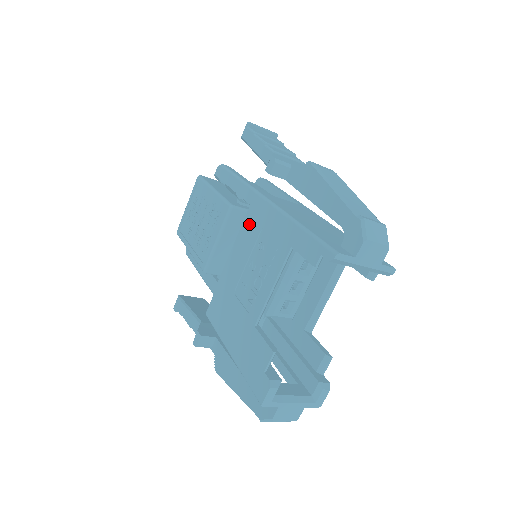
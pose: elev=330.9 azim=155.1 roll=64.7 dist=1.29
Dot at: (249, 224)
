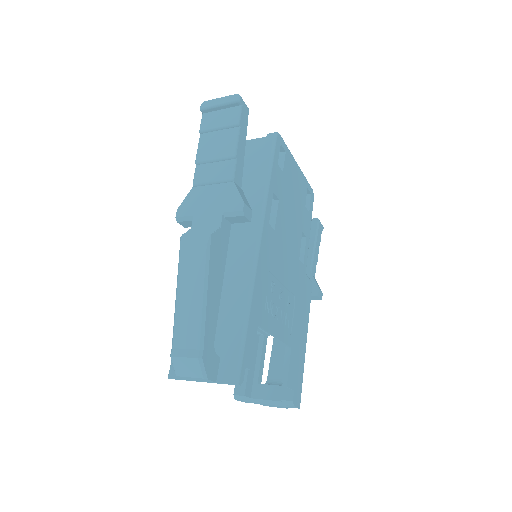
Dot at: occluded
